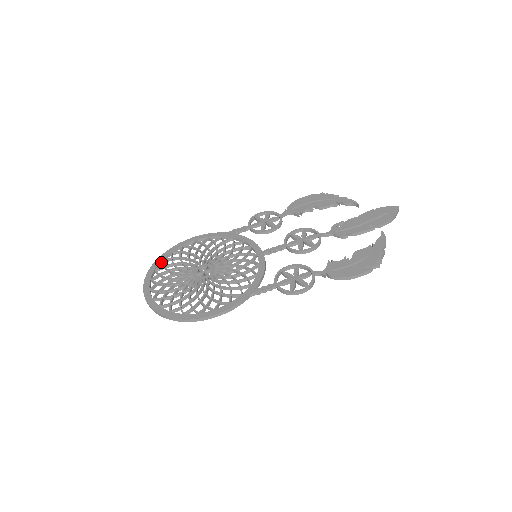
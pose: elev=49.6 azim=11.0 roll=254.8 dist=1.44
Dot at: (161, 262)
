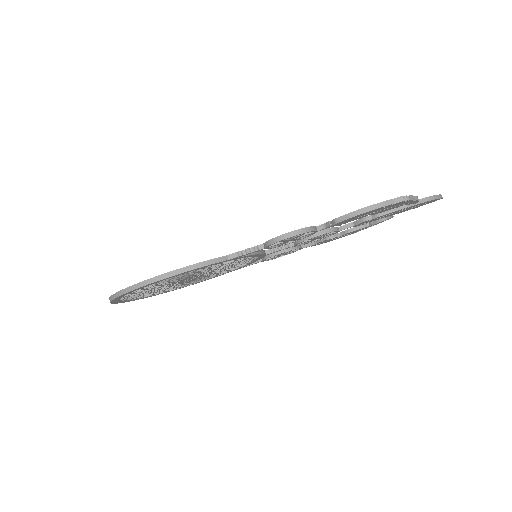
Dot at: occluded
